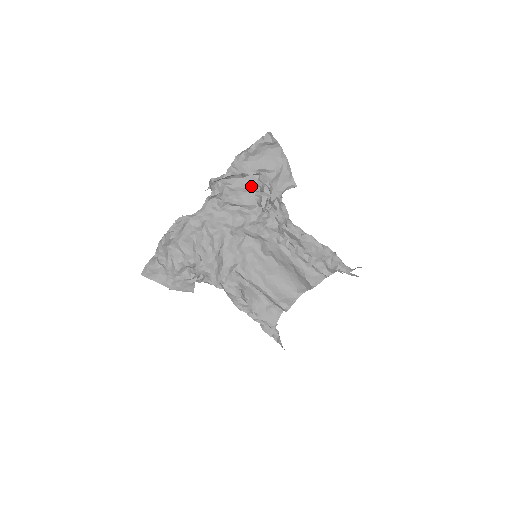
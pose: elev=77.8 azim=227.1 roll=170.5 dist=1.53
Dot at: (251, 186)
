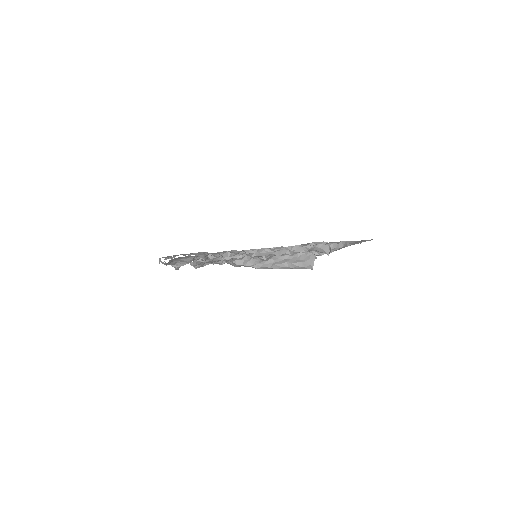
Dot at: occluded
